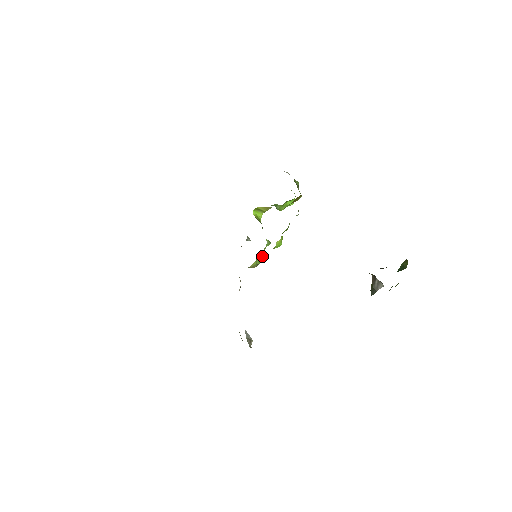
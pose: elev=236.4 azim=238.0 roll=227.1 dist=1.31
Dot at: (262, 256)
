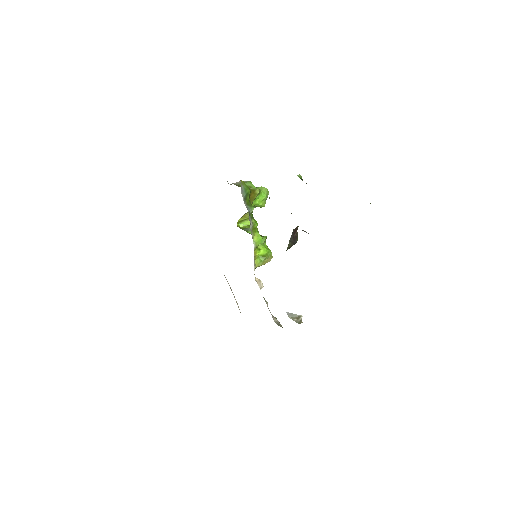
Dot at: (260, 253)
